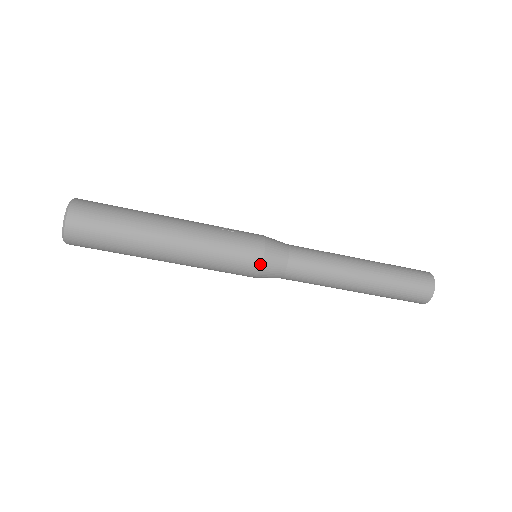
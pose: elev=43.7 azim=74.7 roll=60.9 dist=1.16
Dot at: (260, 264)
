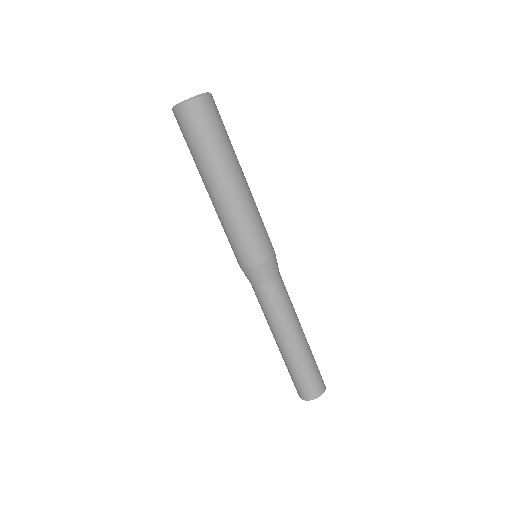
Dot at: (269, 257)
